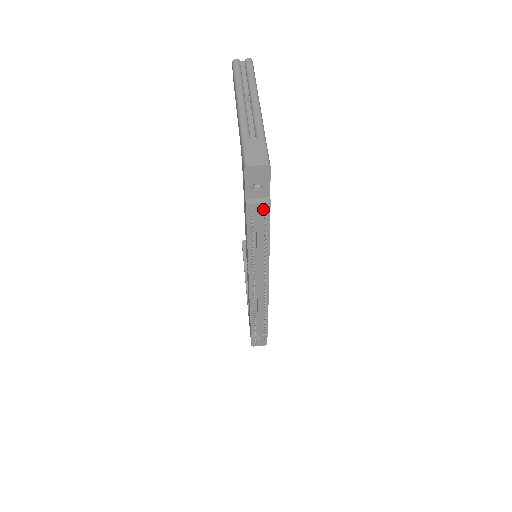
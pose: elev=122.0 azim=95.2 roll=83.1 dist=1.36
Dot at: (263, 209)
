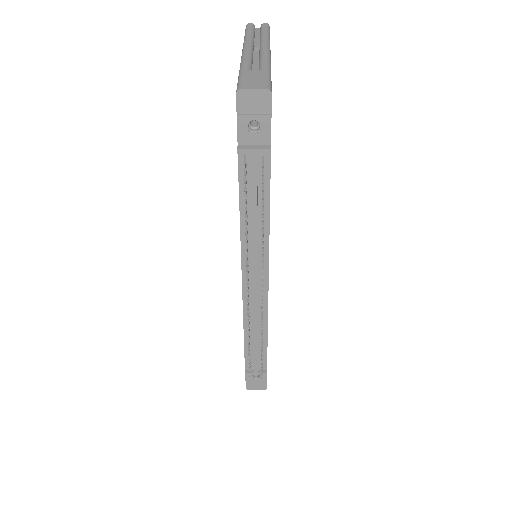
Dot at: (261, 162)
